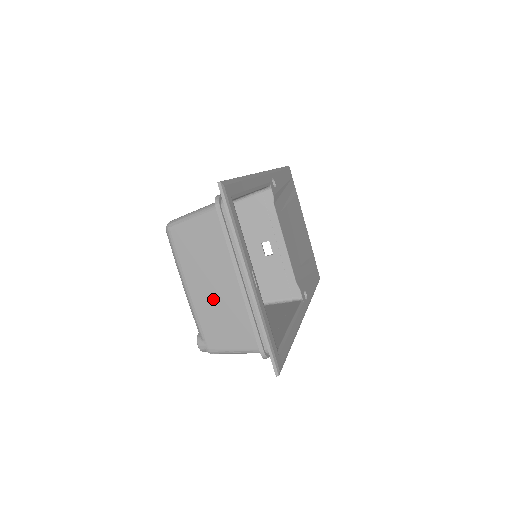
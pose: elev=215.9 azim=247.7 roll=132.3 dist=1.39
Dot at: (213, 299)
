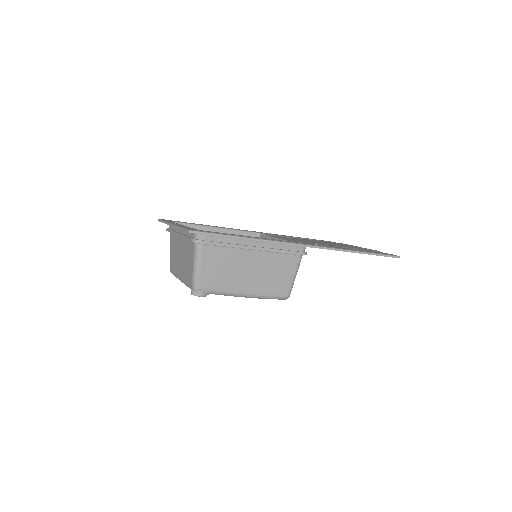
Dot at: (182, 262)
